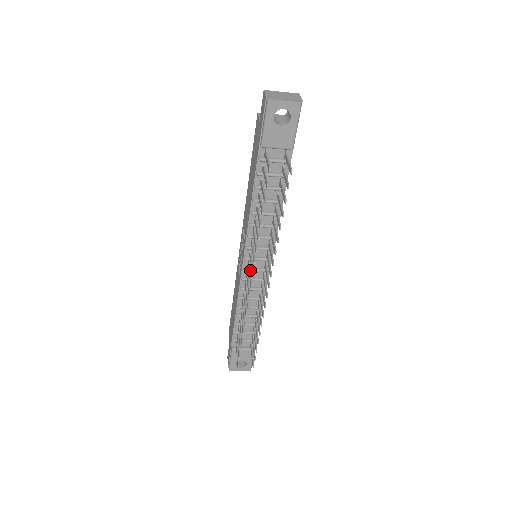
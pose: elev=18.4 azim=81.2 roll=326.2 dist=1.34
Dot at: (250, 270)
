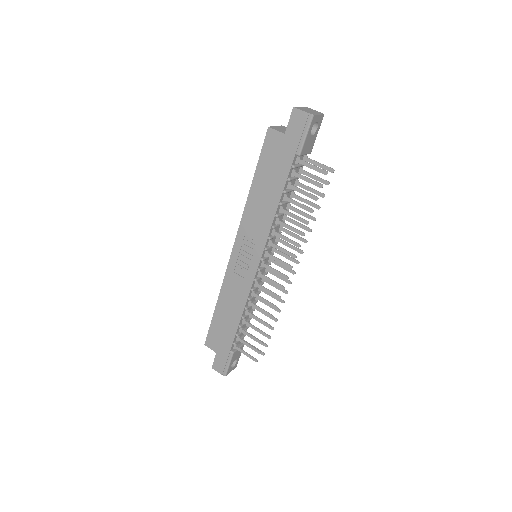
Dot at: occluded
